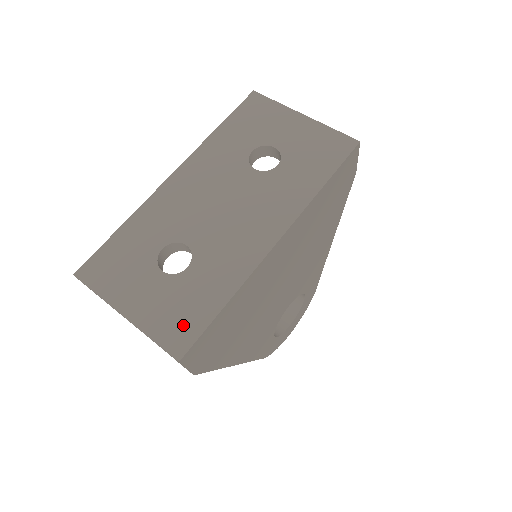
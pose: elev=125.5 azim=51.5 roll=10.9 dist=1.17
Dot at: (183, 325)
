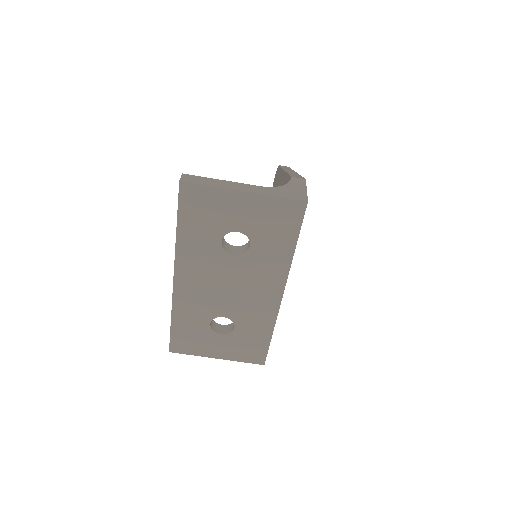
Dot at: (254, 352)
